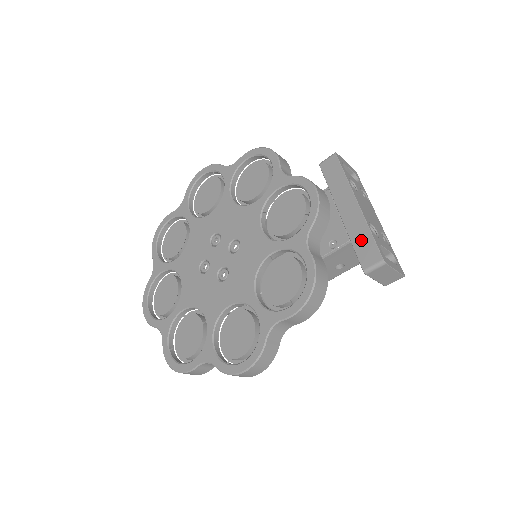
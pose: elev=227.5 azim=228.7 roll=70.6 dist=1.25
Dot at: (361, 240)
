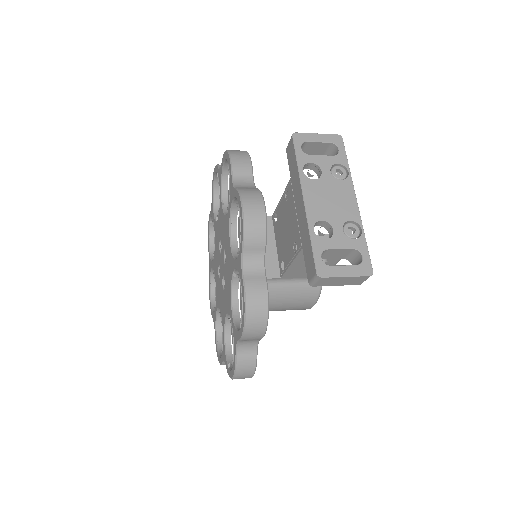
Dot at: (306, 247)
